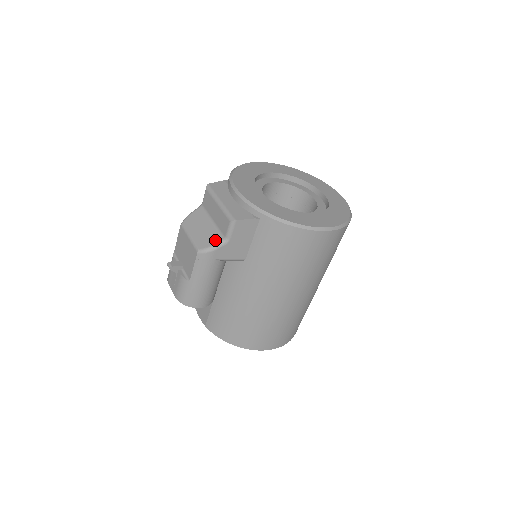
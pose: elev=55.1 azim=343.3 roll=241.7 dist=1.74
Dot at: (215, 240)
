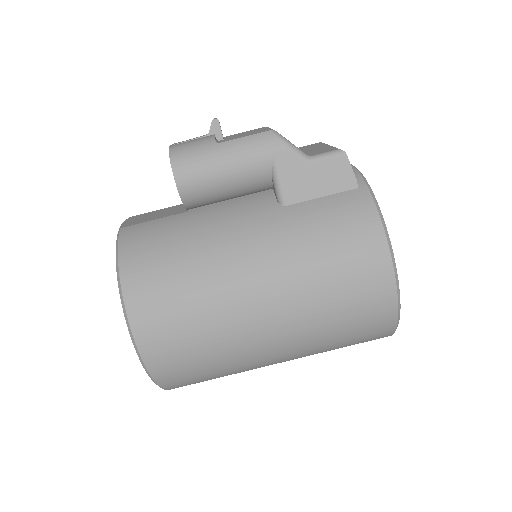
Dot at: occluded
